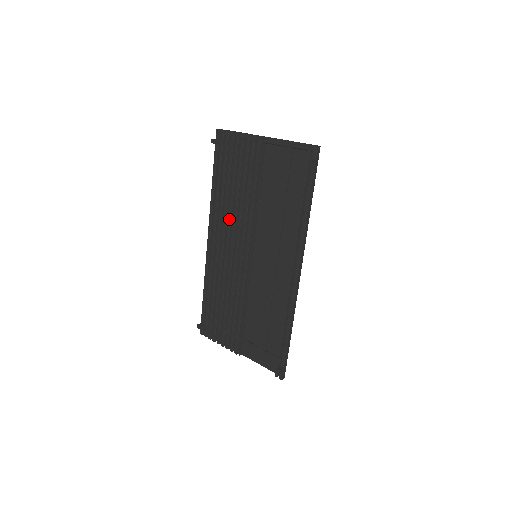
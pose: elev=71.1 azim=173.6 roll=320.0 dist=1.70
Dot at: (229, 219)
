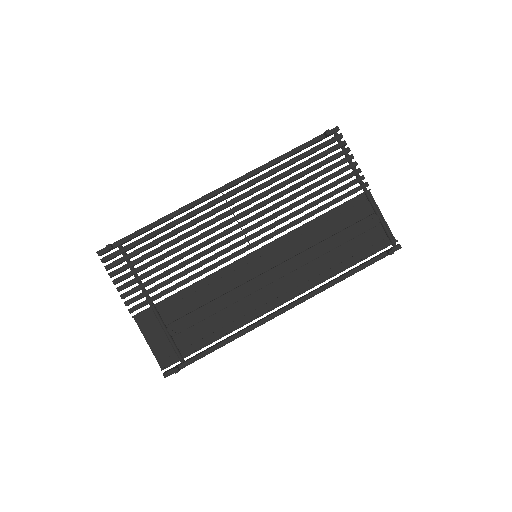
Dot at: (266, 201)
